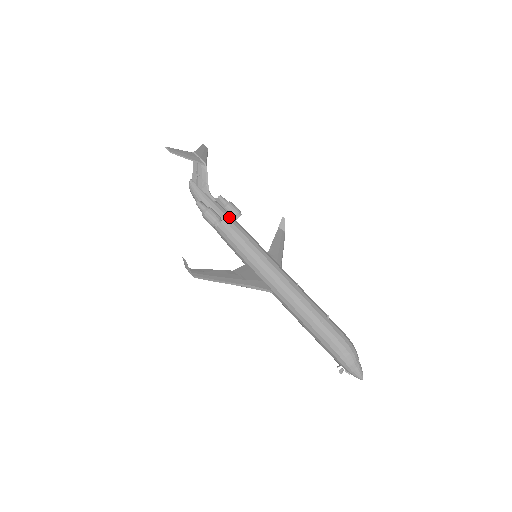
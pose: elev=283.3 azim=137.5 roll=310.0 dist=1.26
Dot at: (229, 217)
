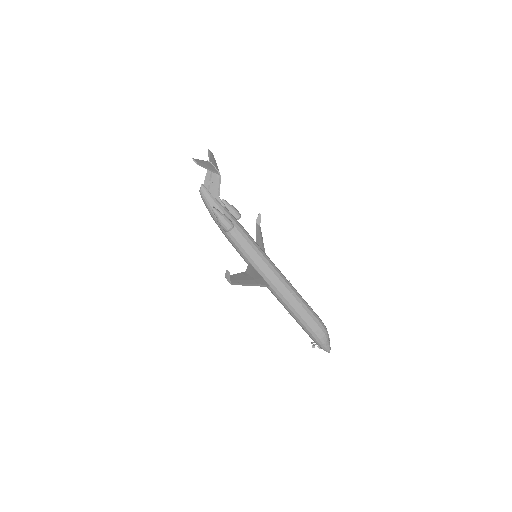
Dot at: (237, 222)
